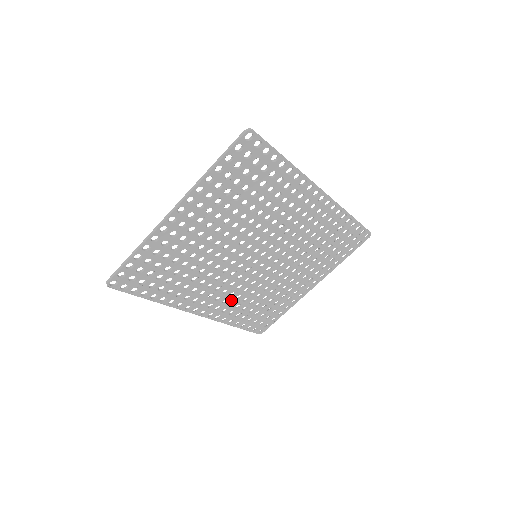
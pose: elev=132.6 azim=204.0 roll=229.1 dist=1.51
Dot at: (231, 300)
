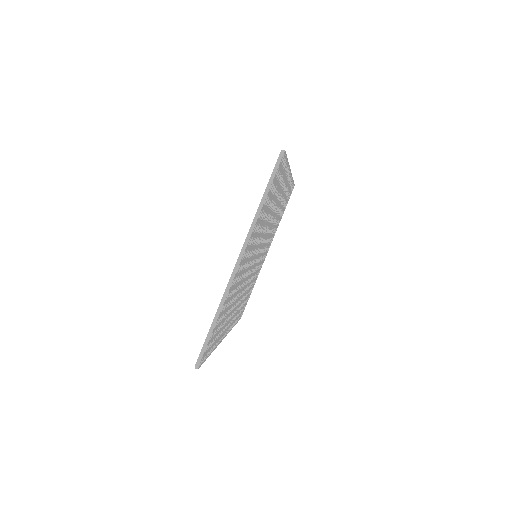
Dot at: (239, 306)
